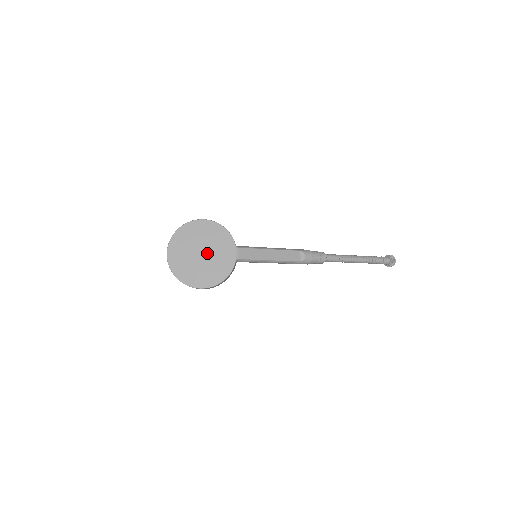
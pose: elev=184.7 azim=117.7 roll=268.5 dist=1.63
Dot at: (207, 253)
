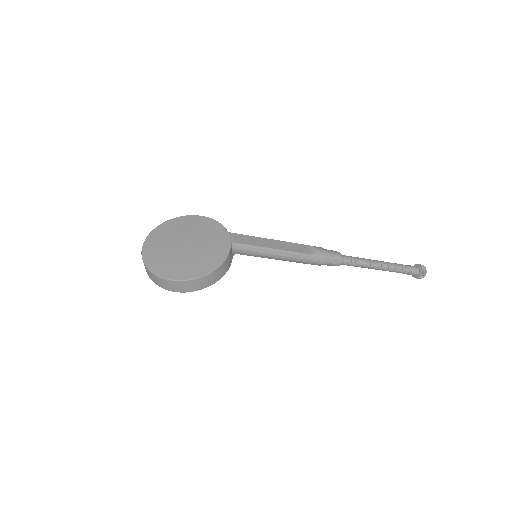
Dot at: (193, 243)
